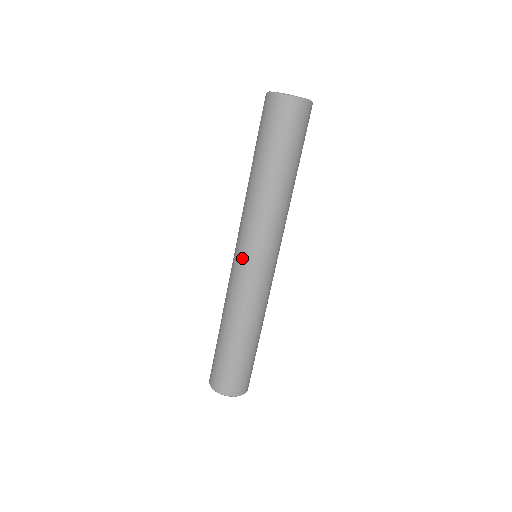
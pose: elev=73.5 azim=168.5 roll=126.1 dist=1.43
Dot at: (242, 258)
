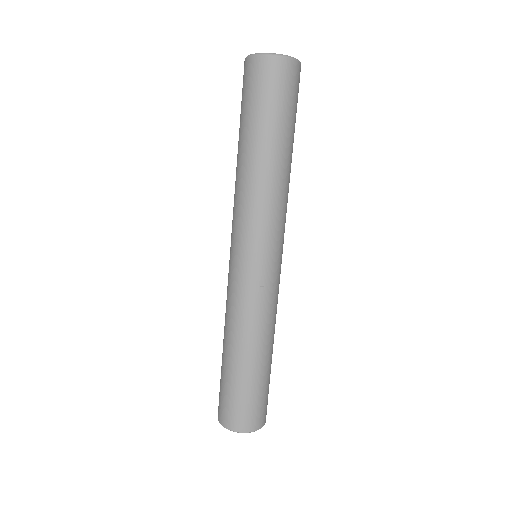
Dot at: (231, 256)
